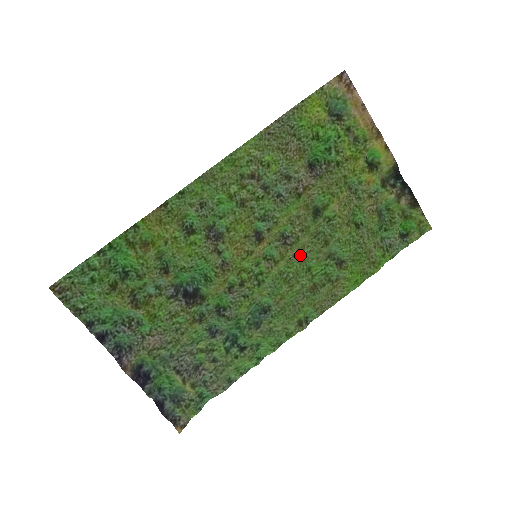
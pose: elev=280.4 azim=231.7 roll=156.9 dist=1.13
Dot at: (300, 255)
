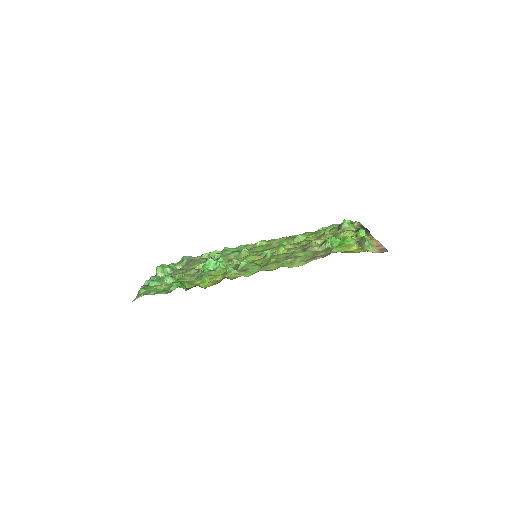
Dot at: occluded
